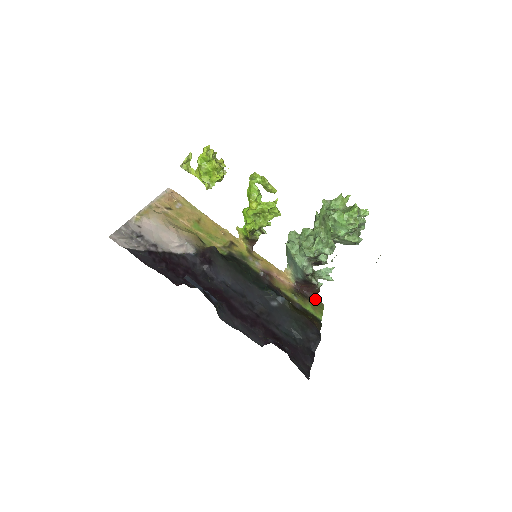
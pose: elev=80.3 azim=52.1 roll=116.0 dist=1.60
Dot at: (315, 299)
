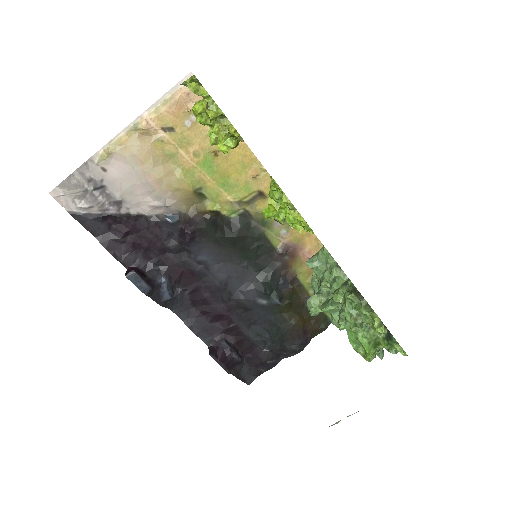
Dot at: occluded
